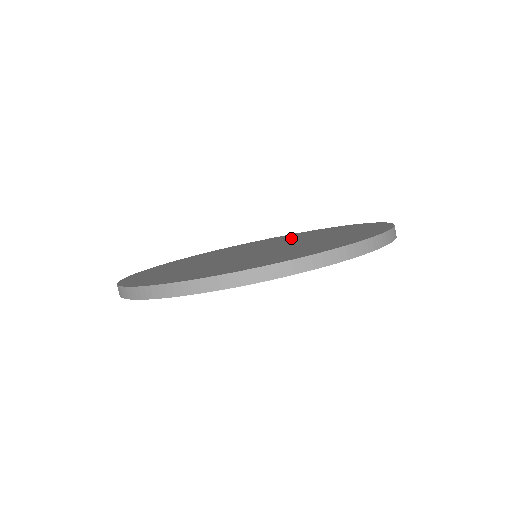
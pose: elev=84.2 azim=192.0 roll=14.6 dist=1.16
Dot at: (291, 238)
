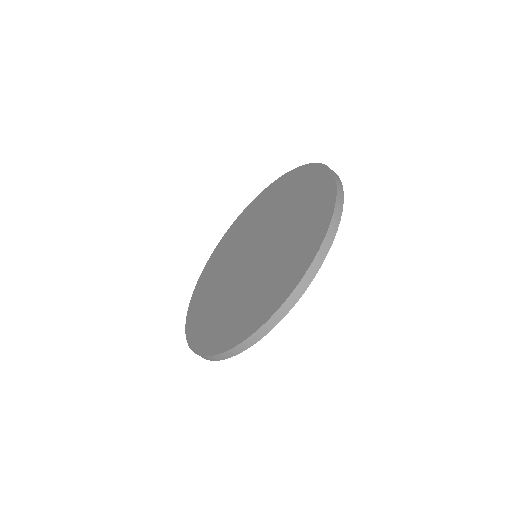
Dot at: (275, 207)
